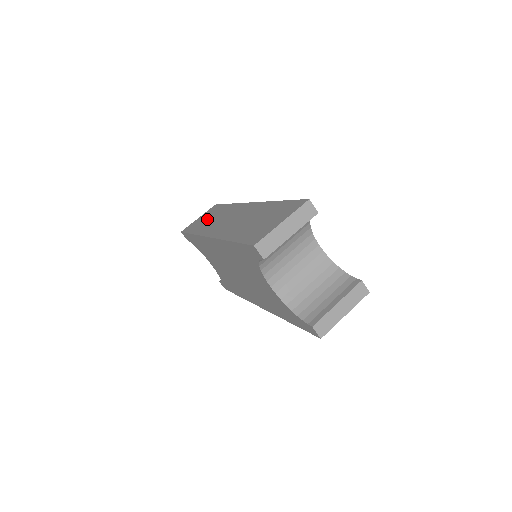
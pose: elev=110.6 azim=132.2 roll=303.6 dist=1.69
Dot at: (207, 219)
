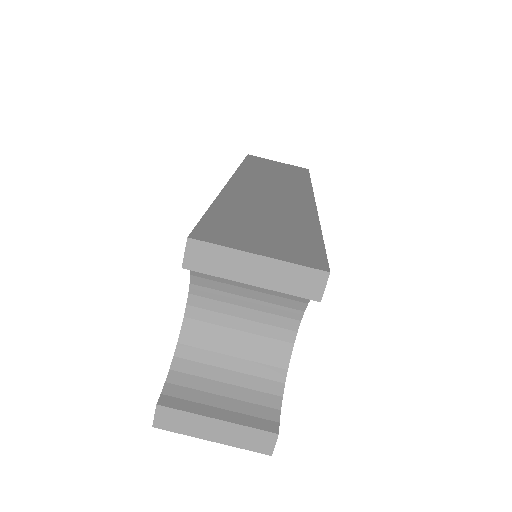
Dot at: (274, 169)
